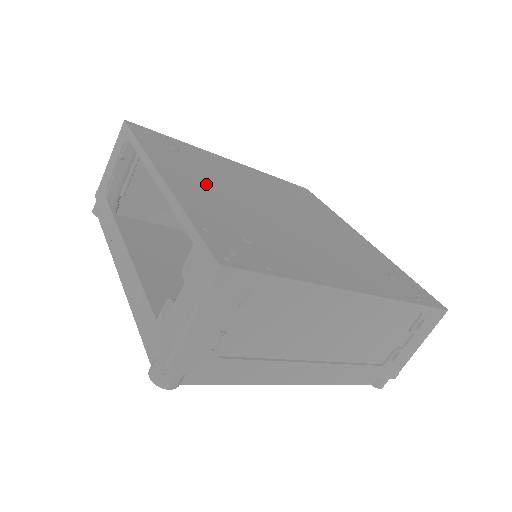
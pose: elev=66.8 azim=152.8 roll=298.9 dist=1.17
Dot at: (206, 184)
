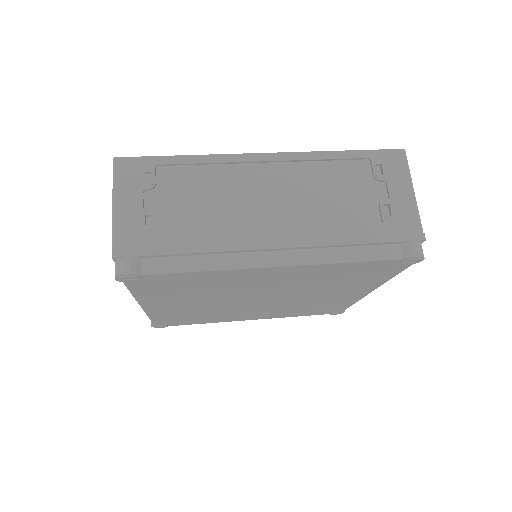
Dot at: occluded
